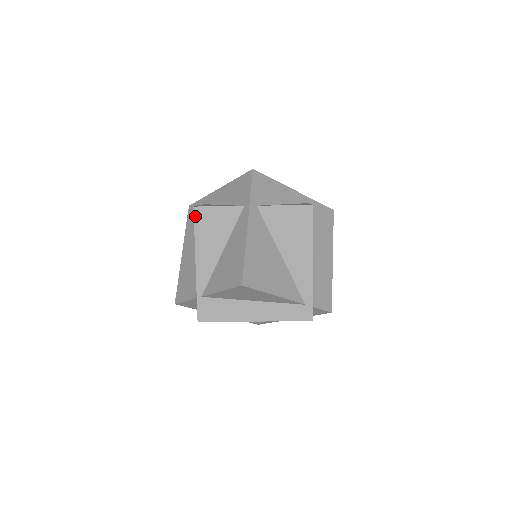
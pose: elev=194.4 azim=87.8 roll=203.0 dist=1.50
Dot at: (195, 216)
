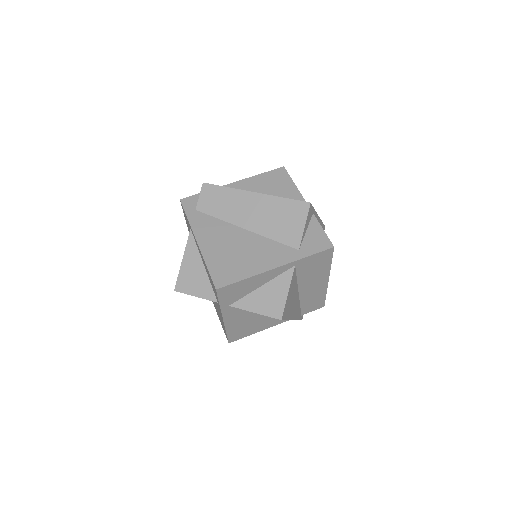
Dot at: occluded
